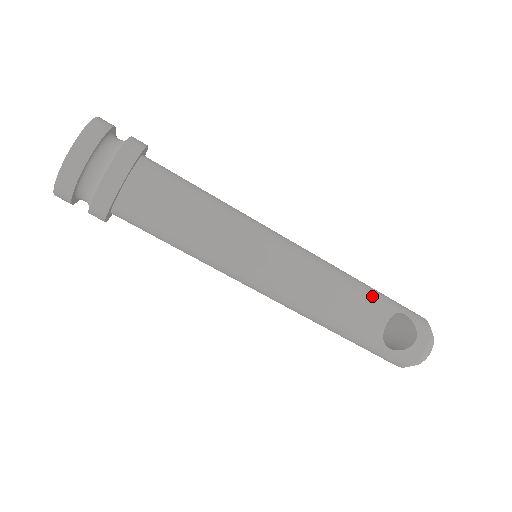
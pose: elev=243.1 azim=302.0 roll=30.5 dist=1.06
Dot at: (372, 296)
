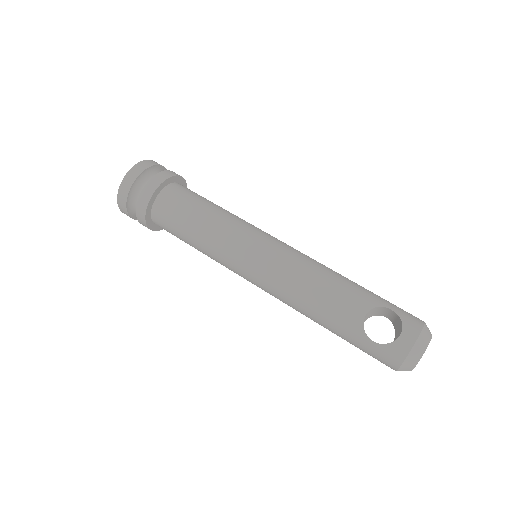
Dot at: (354, 289)
